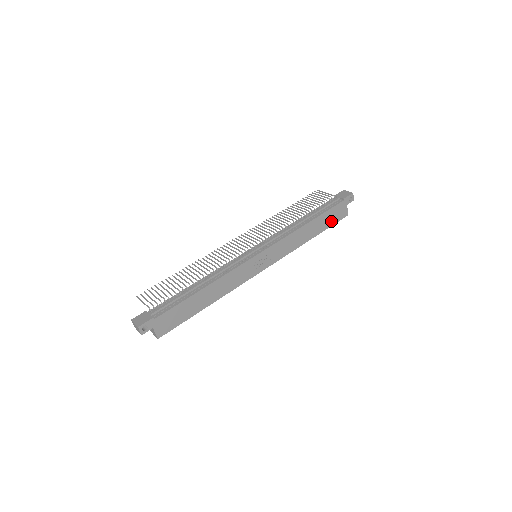
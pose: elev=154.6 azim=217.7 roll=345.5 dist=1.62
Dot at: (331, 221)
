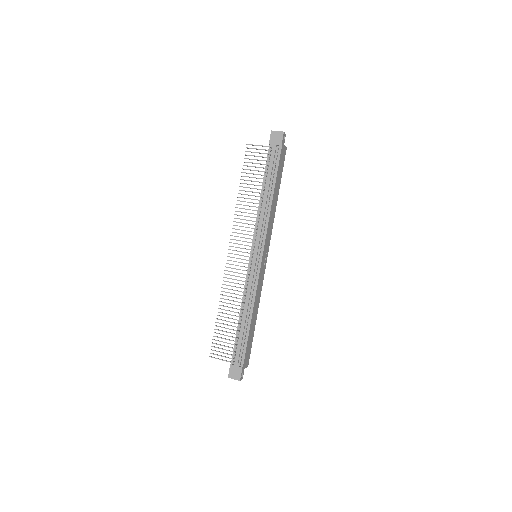
Dot at: (281, 170)
